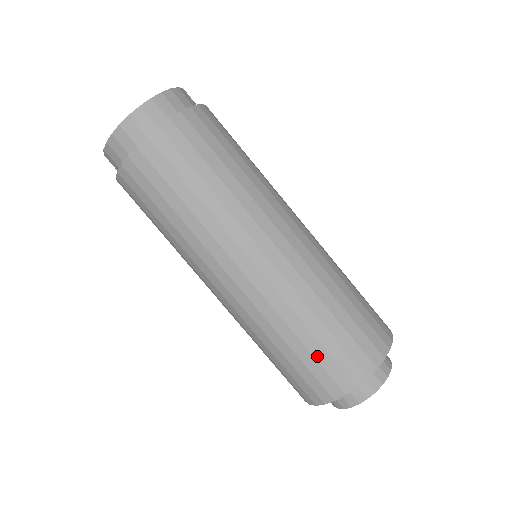
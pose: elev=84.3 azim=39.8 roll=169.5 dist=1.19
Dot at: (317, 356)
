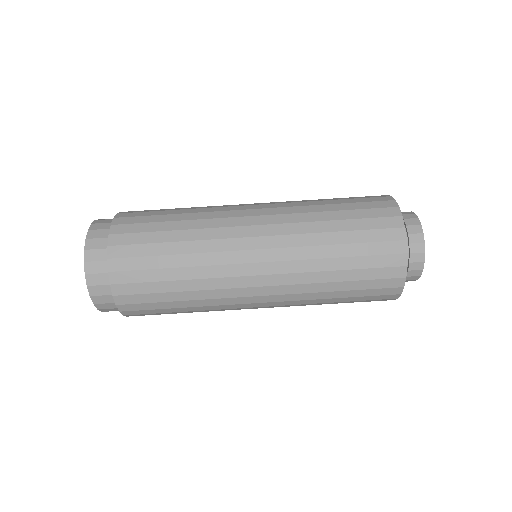
Dot at: (360, 253)
